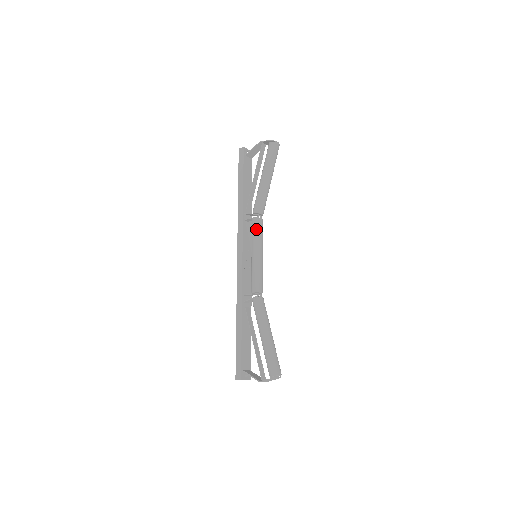
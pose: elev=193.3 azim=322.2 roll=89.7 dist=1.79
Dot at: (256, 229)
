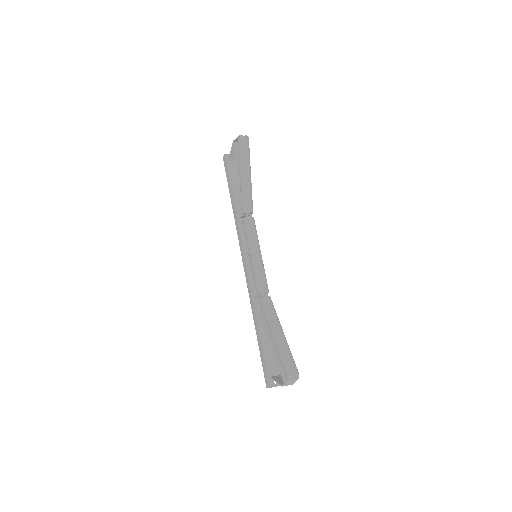
Dot at: (246, 229)
